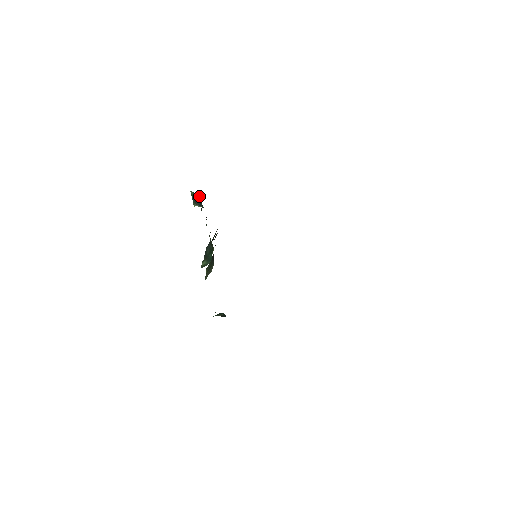
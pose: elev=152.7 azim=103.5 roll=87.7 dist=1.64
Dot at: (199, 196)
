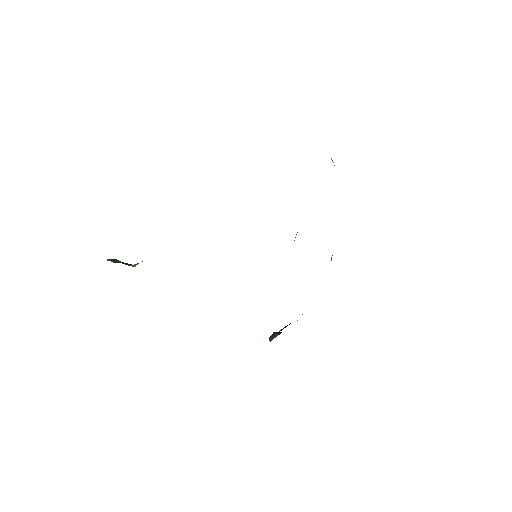
Dot at: (116, 260)
